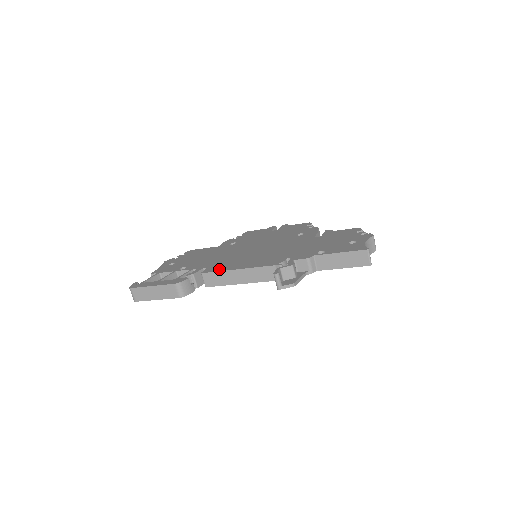
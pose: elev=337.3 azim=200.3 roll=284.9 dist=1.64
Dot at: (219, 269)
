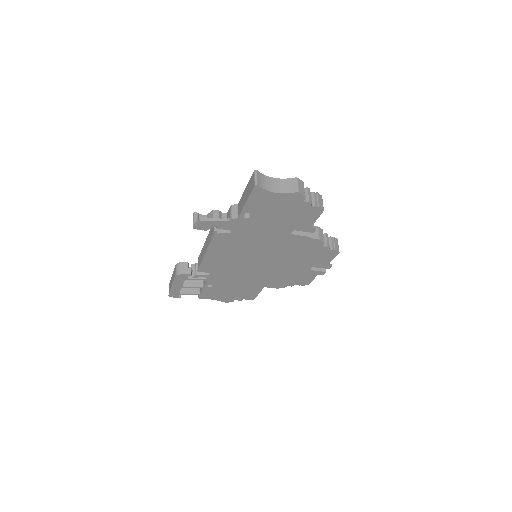
Dot at: occluded
